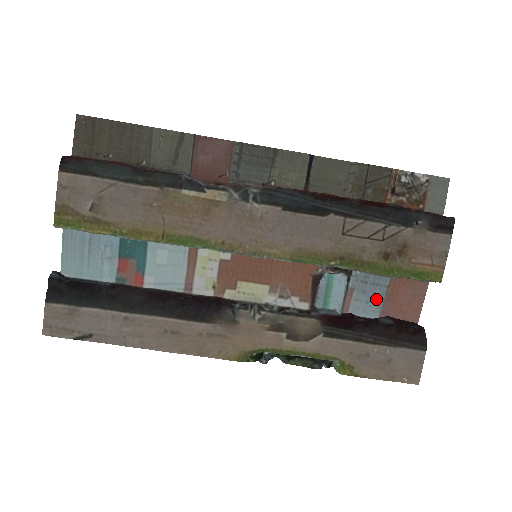
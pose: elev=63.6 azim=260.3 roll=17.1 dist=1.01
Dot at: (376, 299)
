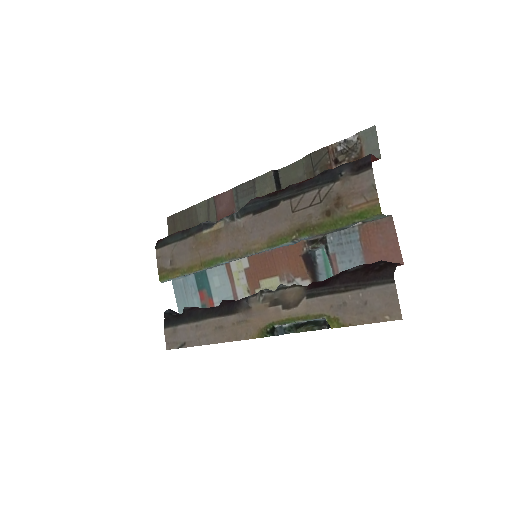
Dot at: (356, 255)
